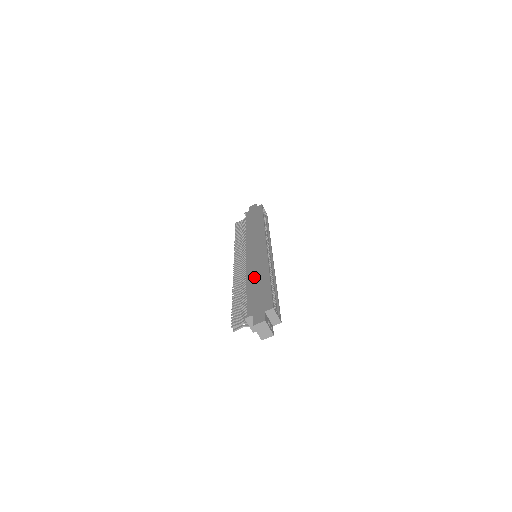
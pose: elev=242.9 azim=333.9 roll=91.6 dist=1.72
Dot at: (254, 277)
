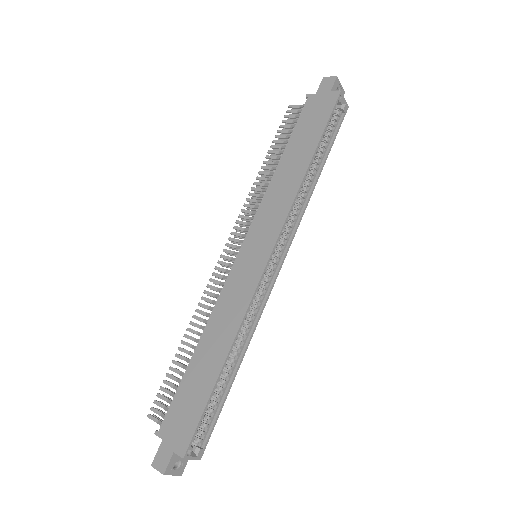
Dot at: (210, 341)
